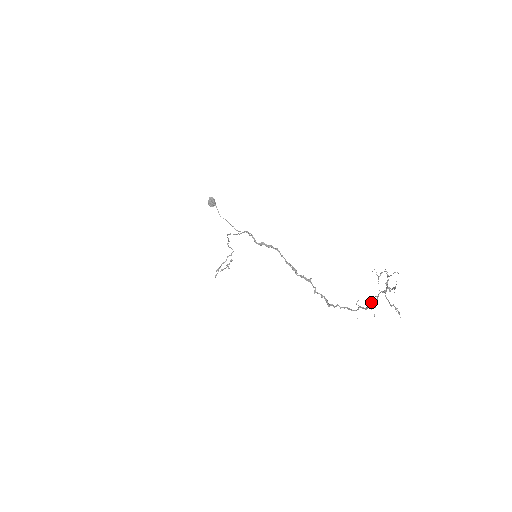
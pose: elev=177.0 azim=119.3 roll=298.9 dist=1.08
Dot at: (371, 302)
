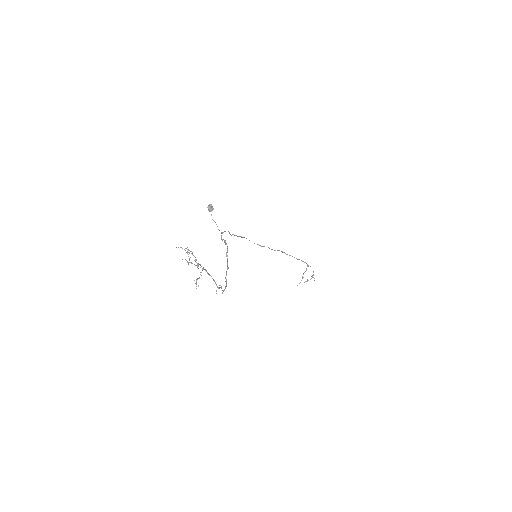
Dot at: occluded
